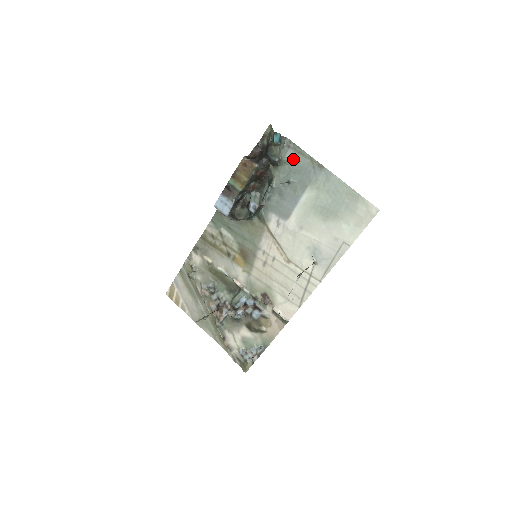
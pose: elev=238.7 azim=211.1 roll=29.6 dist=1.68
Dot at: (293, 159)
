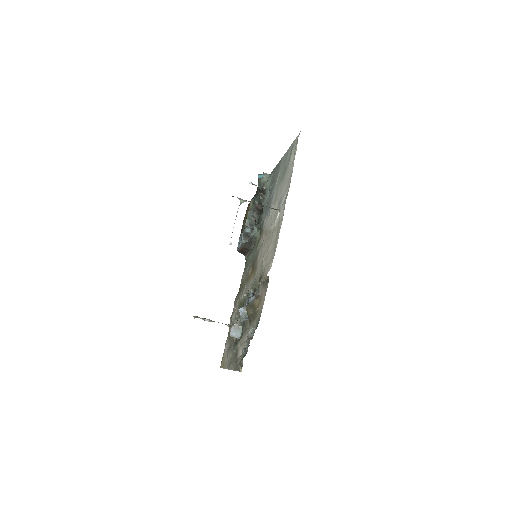
Dot at: occluded
